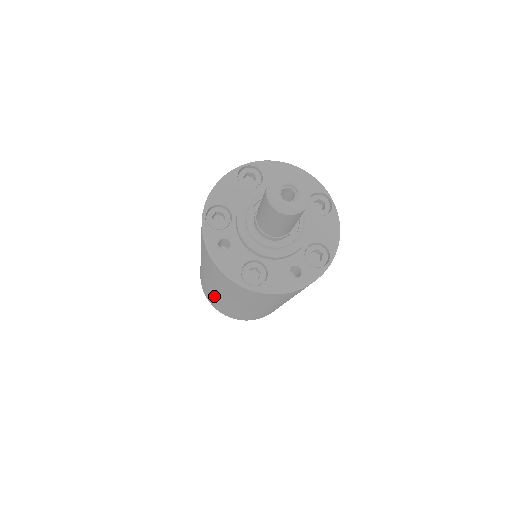
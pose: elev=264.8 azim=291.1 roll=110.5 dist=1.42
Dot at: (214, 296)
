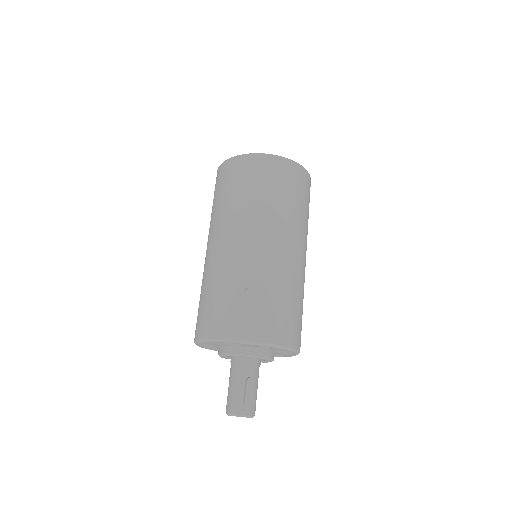
Dot at: occluded
